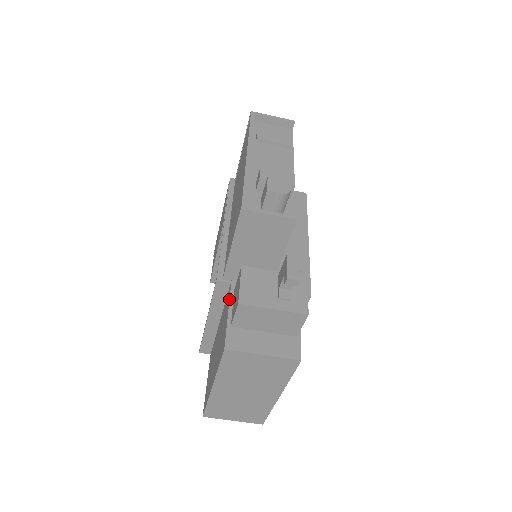
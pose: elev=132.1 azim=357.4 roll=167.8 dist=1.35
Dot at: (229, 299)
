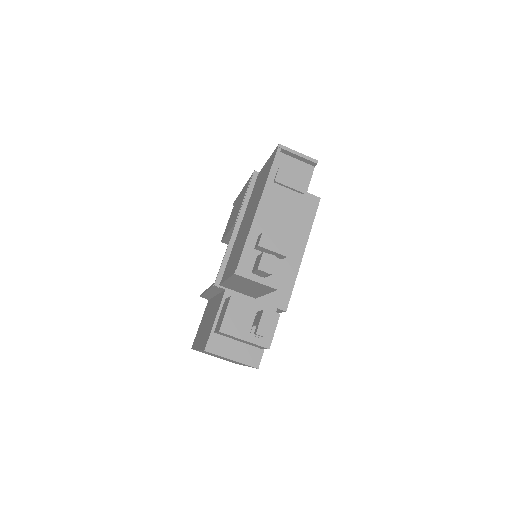
Dot at: (219, 307)
